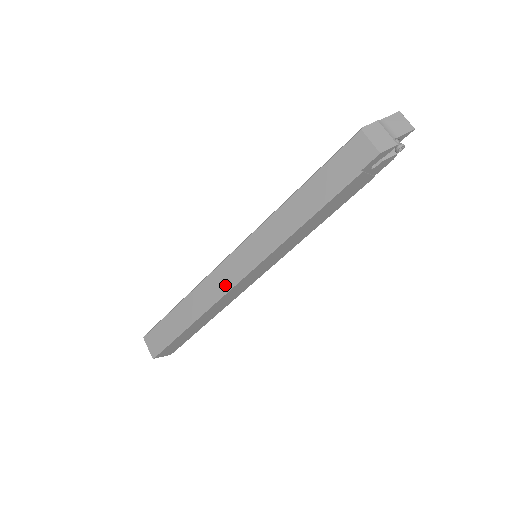
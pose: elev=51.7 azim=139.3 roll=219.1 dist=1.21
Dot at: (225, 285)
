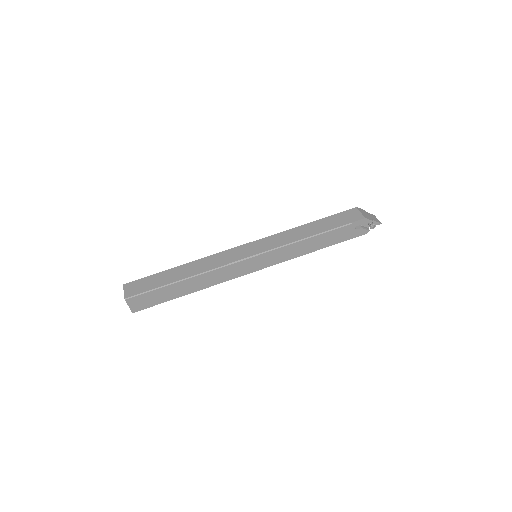
Dot at: (228, 261)
